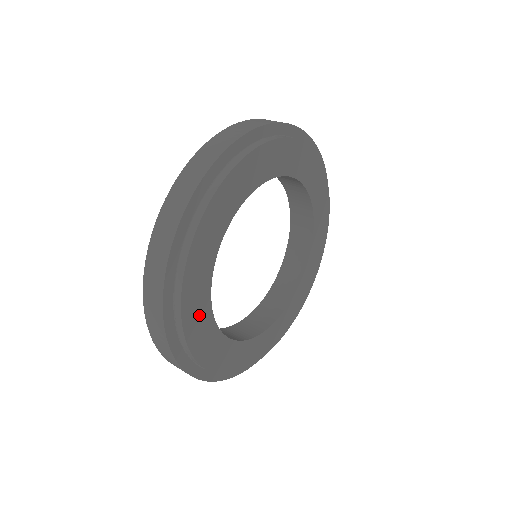
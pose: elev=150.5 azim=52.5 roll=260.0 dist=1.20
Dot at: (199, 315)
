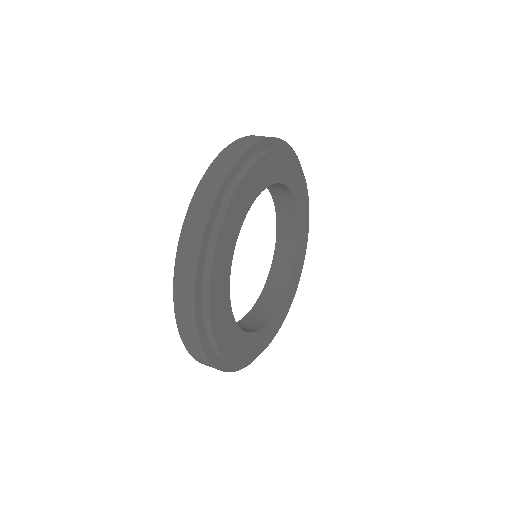
Dot at: (222, 274)
